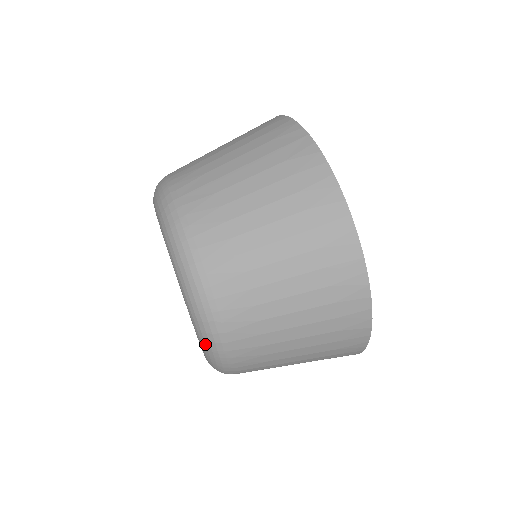
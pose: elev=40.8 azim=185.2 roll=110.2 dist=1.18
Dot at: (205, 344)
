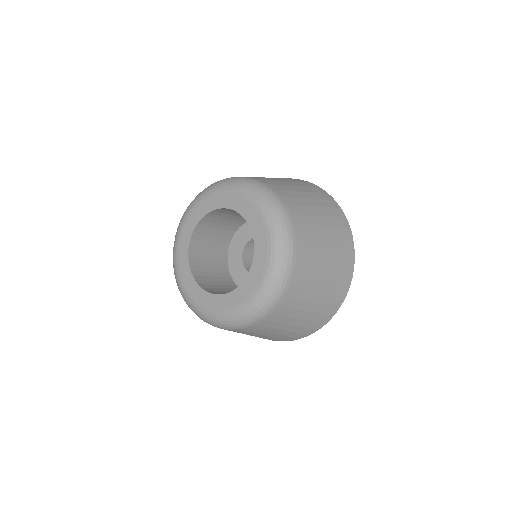
Dot at: (248, 313)
